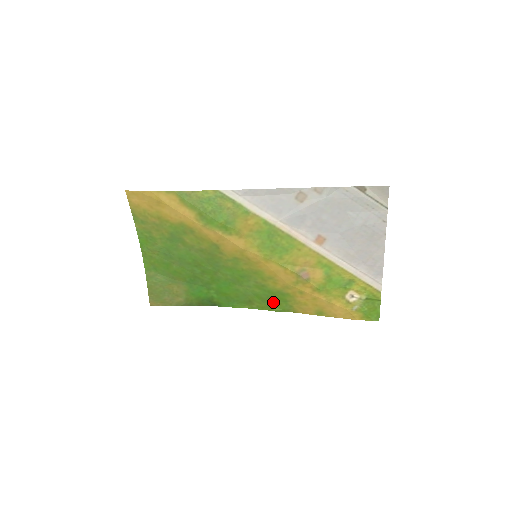
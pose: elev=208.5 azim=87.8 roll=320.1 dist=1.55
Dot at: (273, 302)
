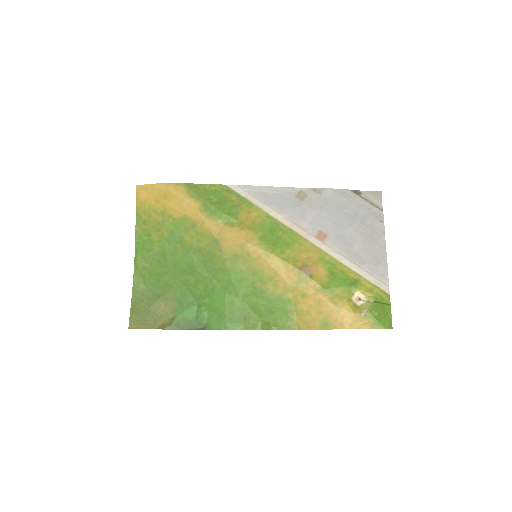
Dot at: (272, 317)
